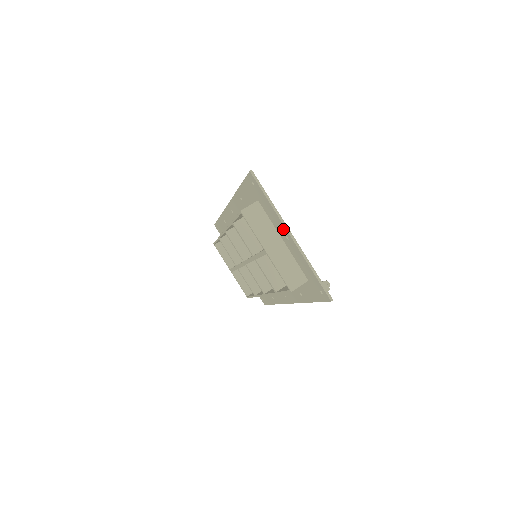
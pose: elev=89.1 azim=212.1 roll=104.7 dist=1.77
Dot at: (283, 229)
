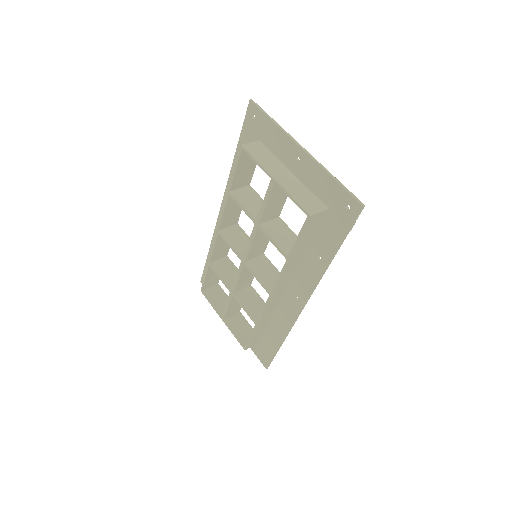
Dot at: (292, 148)
